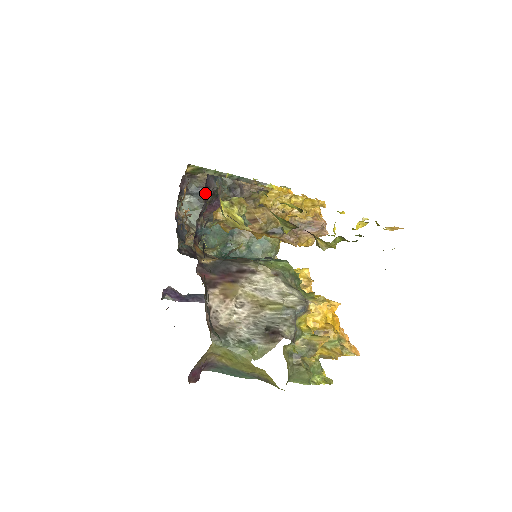
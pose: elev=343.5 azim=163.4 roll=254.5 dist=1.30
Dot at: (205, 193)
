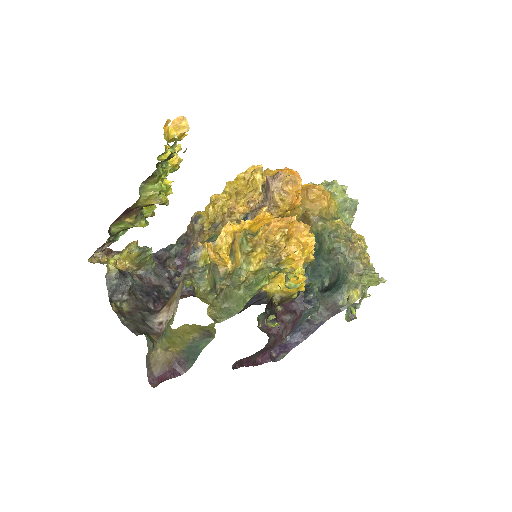
Dot at: (161, 264)
